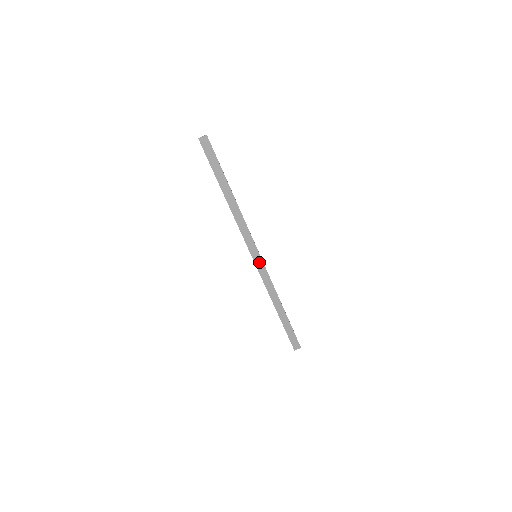
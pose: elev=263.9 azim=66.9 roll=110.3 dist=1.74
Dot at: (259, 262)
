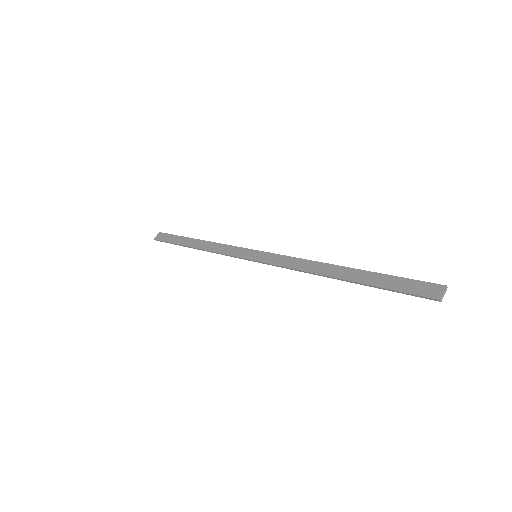
Dot at: (263, 257)
